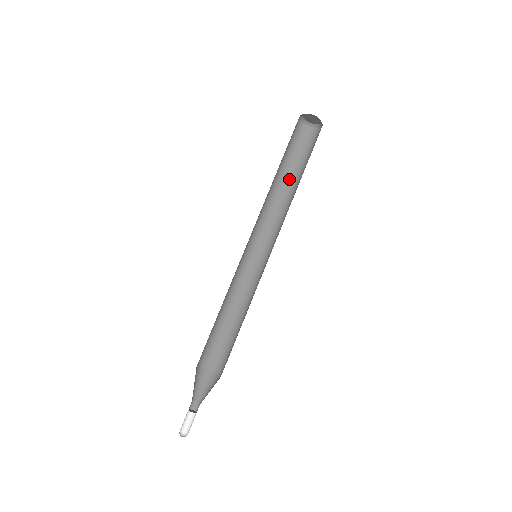
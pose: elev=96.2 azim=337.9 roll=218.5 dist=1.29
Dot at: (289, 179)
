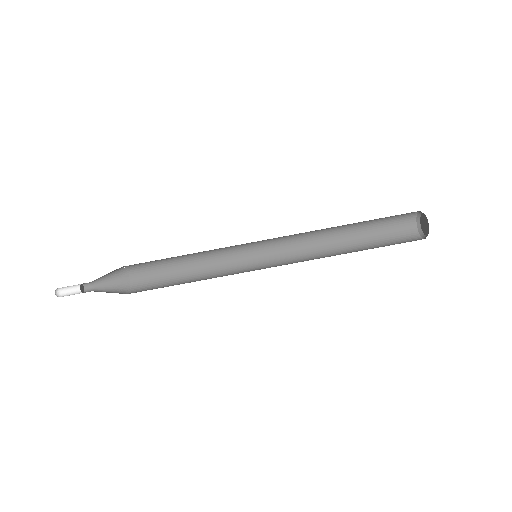
Dot at: (354, 248)
